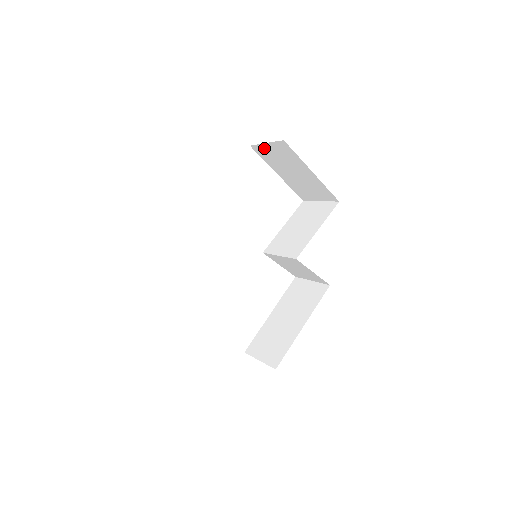
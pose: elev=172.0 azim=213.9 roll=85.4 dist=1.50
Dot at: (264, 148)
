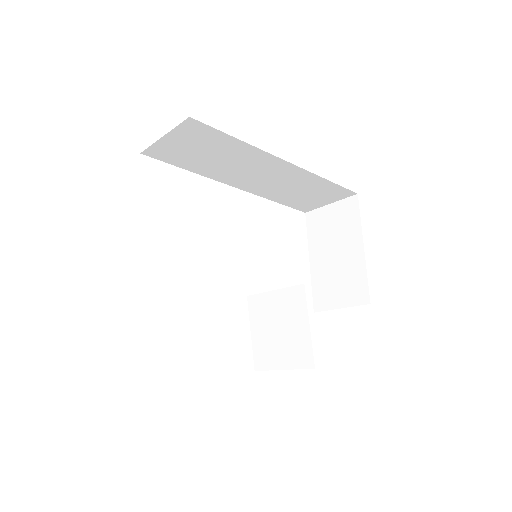
Dot at: (322, 213)
